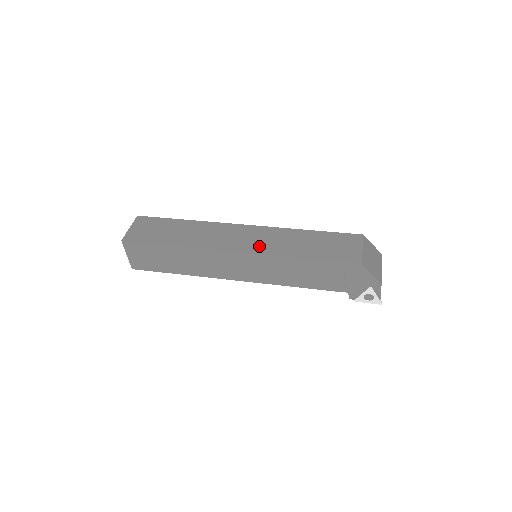
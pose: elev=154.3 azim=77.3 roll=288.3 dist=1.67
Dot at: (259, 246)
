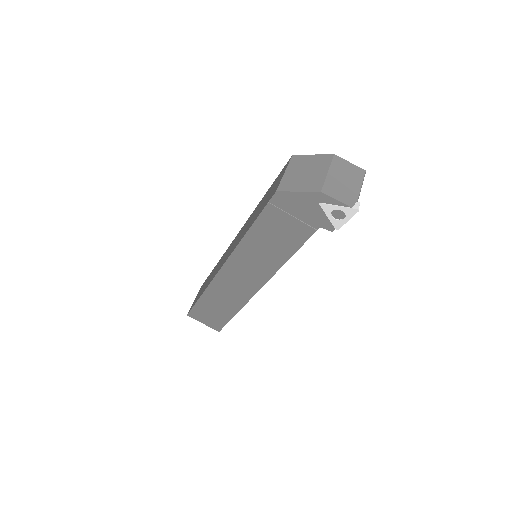
Dot at: occluded
